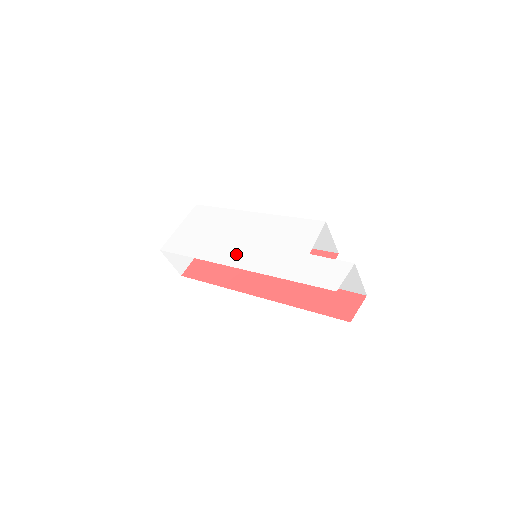
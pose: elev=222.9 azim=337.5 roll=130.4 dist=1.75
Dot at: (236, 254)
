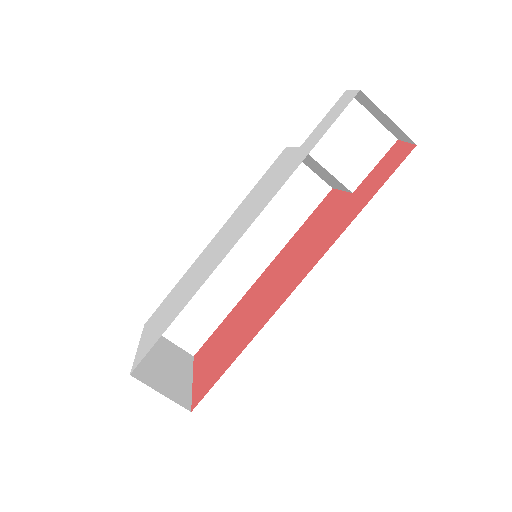
Dot at: (228, 244)
